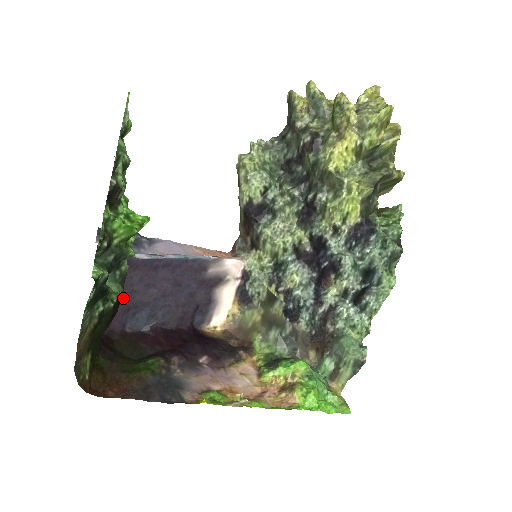
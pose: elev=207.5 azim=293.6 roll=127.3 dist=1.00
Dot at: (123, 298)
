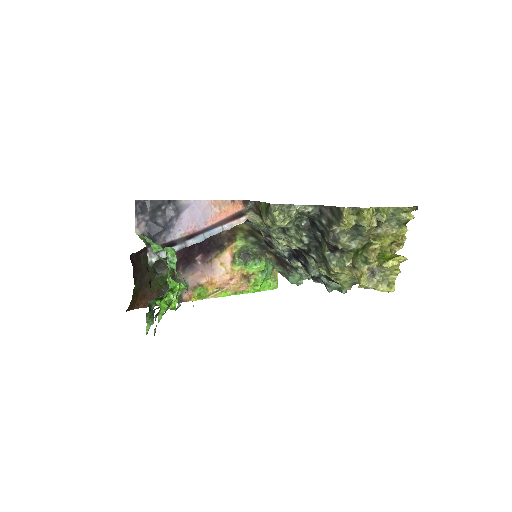
Dot at: occluded
